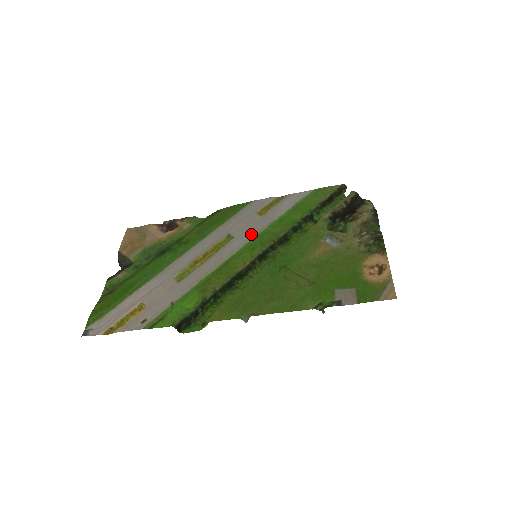
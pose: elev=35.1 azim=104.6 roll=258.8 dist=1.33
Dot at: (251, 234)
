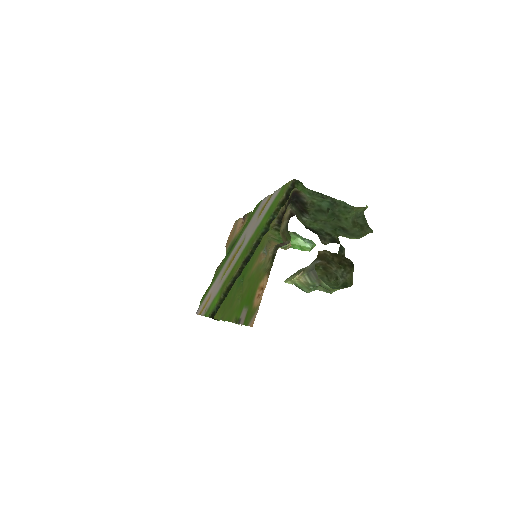
Dot at: (248, 239)
